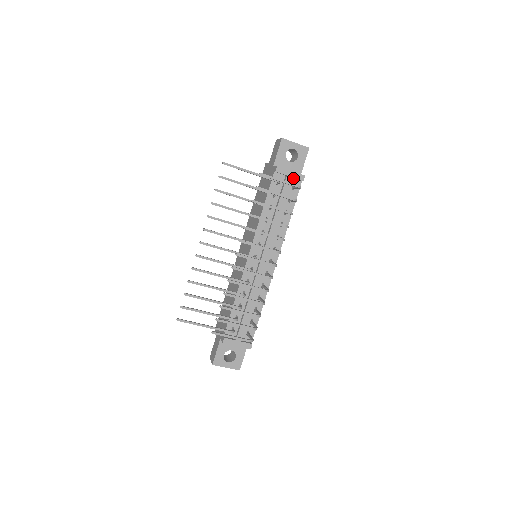
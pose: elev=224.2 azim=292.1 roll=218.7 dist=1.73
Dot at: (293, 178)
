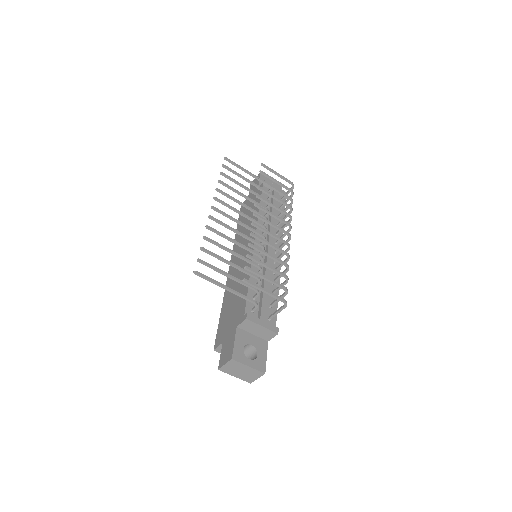
Dot at: occluded
